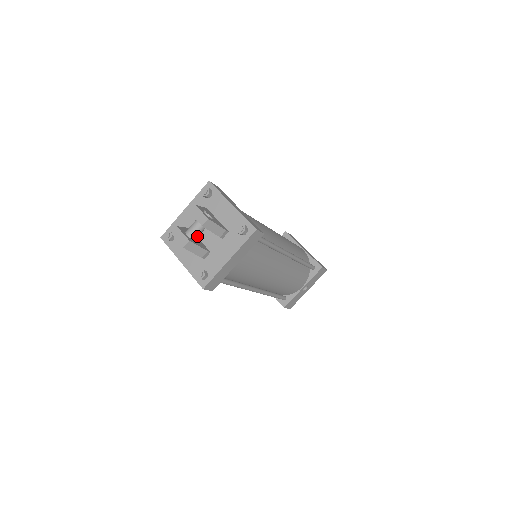
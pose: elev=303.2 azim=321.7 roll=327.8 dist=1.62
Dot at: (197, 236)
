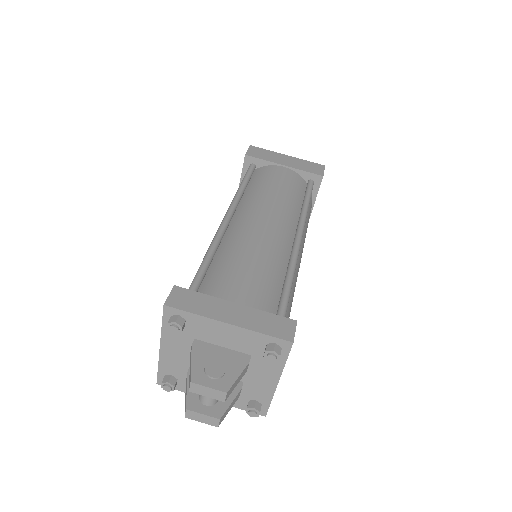
Dot at: occluded
